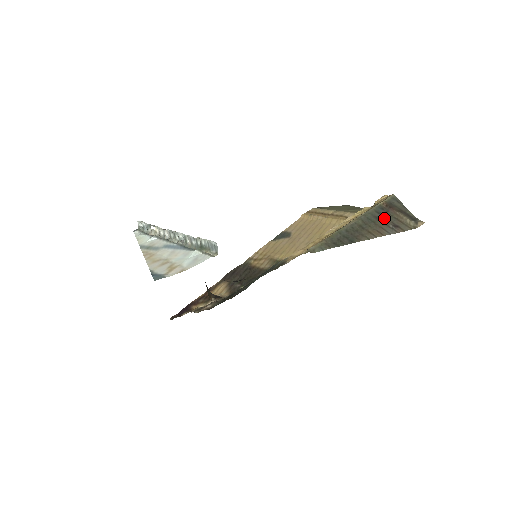
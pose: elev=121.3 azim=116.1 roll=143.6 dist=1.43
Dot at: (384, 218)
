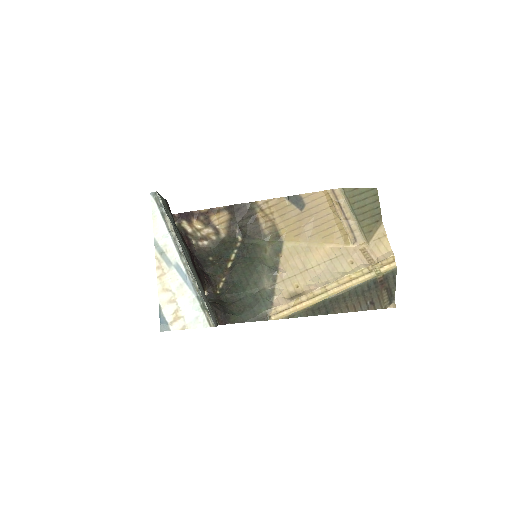
Dot at: (369, 293)
